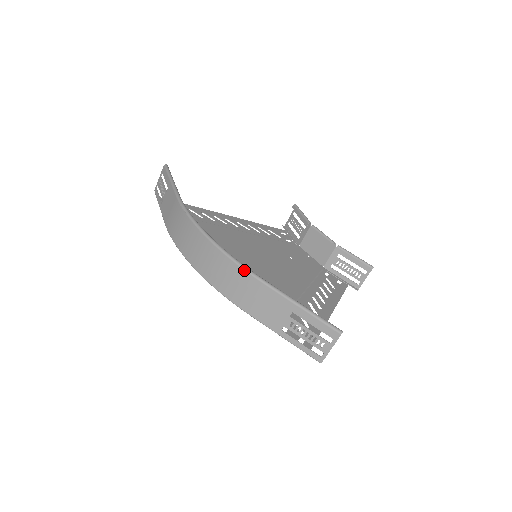
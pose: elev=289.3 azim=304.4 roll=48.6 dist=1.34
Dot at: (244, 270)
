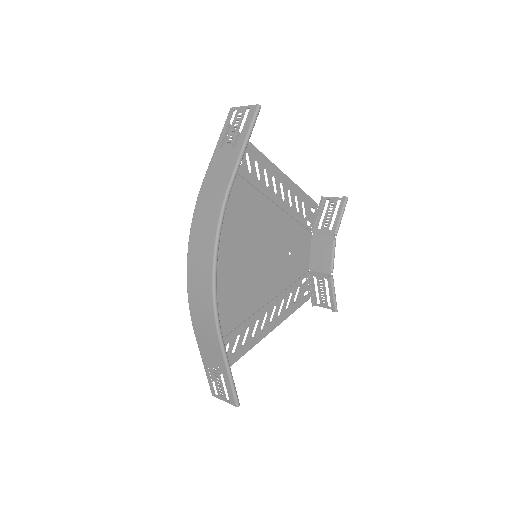
Dot at: (215, 320)
